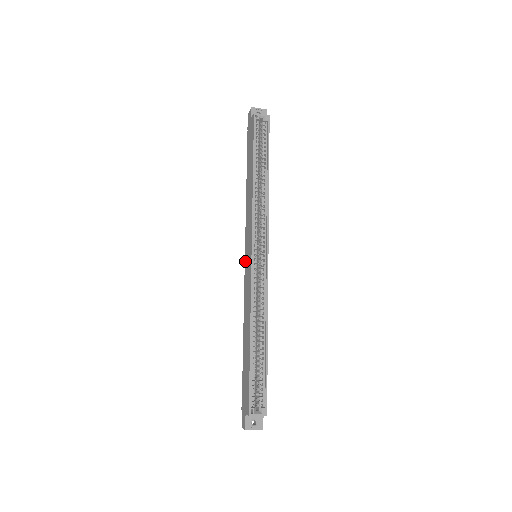
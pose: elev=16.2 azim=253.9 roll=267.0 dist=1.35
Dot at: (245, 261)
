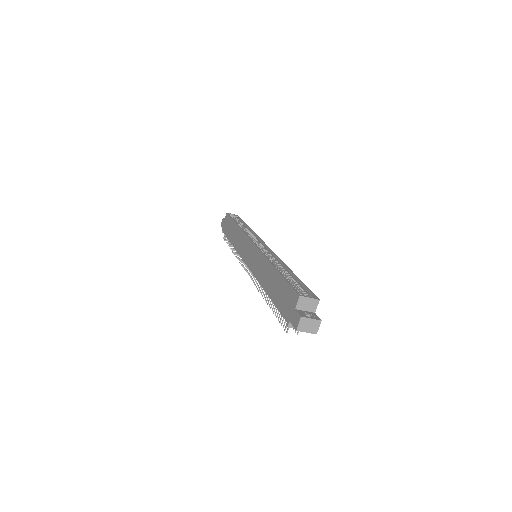
Dot at: (247, 263)
